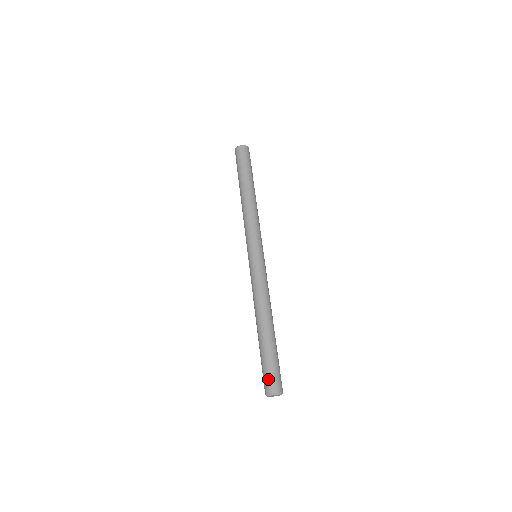
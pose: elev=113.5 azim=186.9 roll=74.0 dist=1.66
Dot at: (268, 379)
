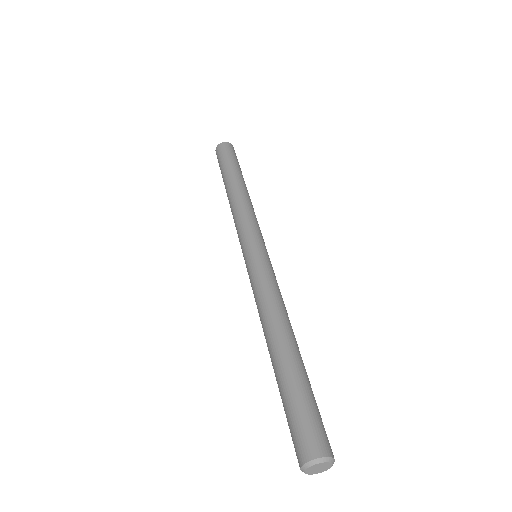
Dot at: (294, 438)
